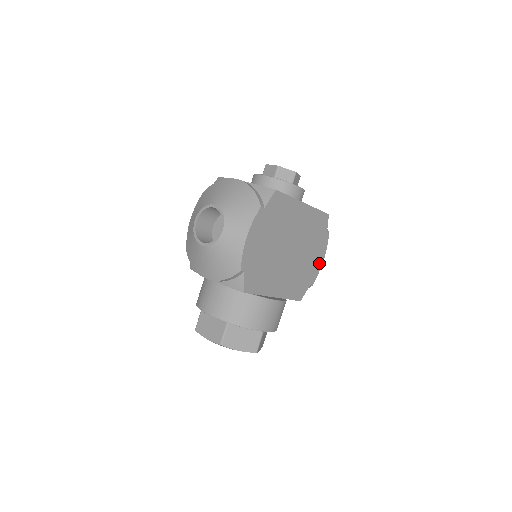
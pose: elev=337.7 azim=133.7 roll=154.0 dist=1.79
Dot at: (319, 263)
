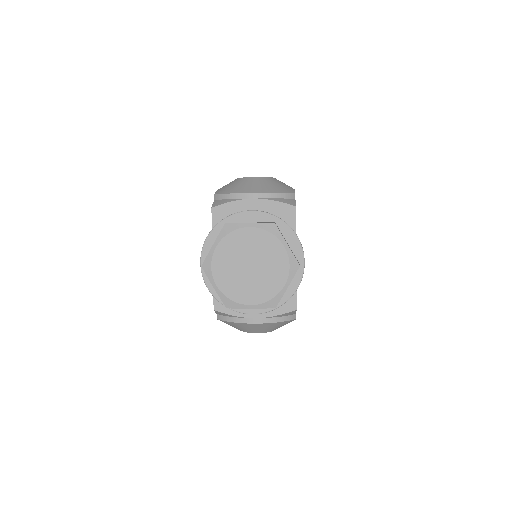
Dot at: occluded
